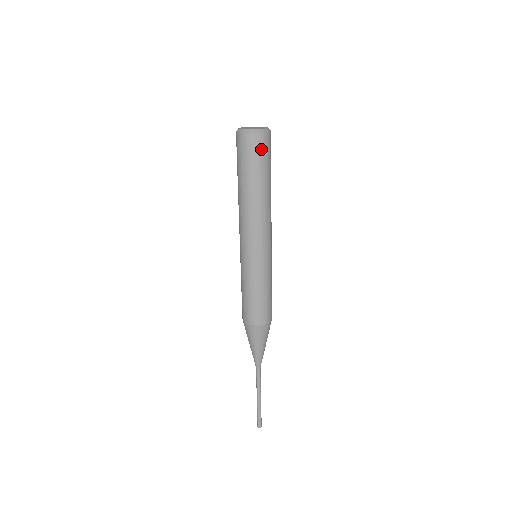
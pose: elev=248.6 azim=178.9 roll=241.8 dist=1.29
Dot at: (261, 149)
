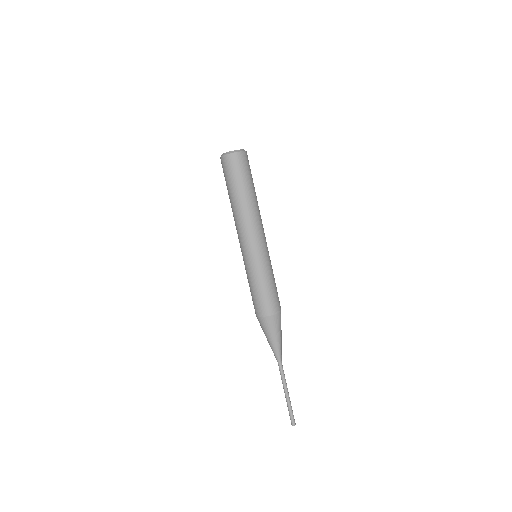
Dot at: (246, 164)
